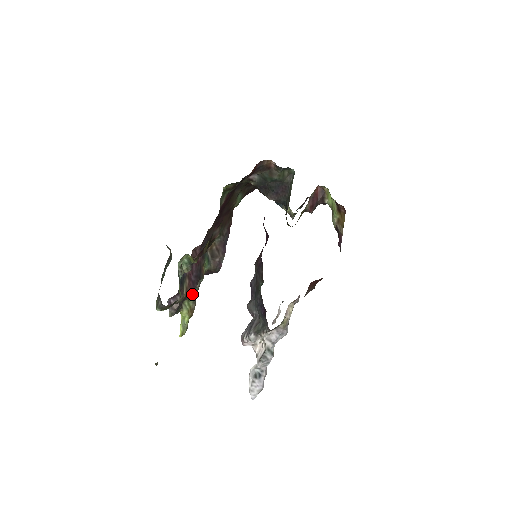
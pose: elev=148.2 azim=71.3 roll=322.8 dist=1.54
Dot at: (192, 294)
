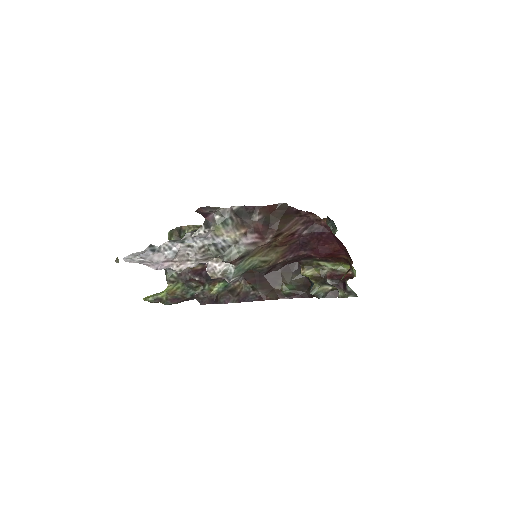
Dot at: (189, 286)
